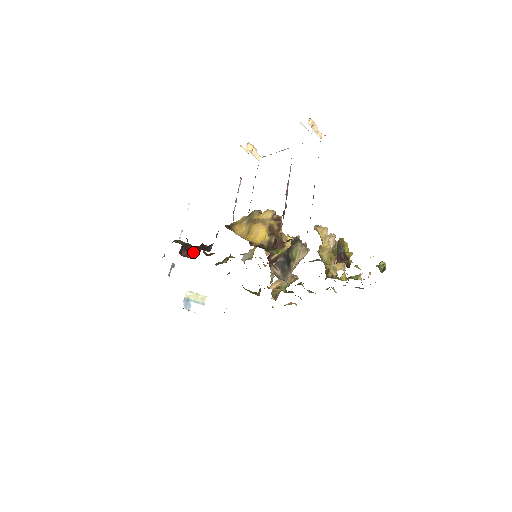
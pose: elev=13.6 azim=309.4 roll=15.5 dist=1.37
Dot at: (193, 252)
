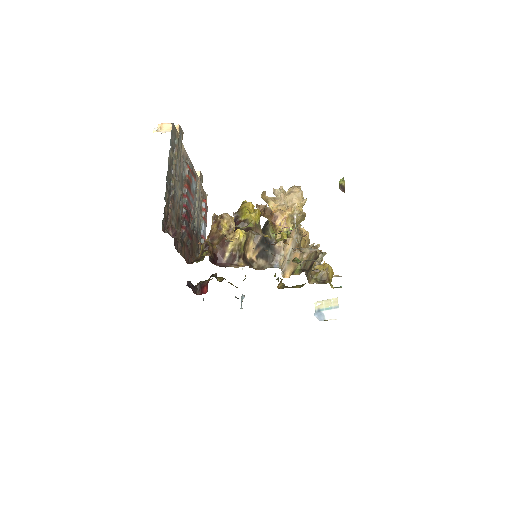
Dot at: (207, 286)
